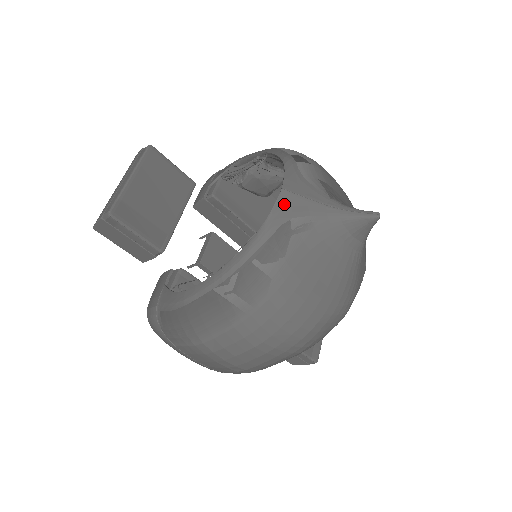
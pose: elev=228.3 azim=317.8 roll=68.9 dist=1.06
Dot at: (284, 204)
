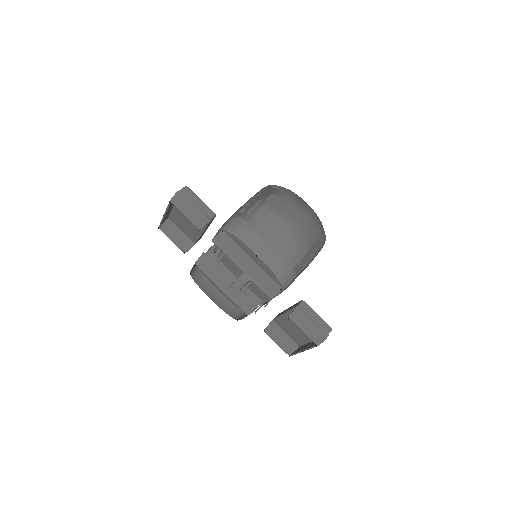
Dot at: occluded
